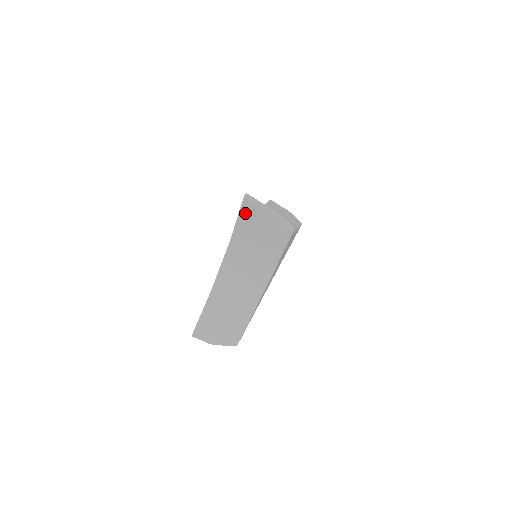
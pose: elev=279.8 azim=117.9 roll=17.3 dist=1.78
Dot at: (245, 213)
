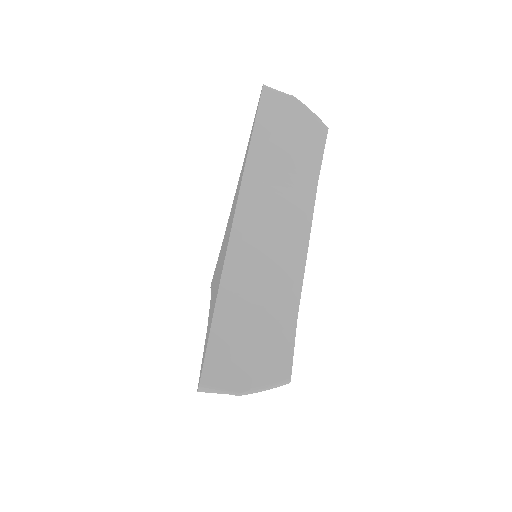
Dot at: occluded
